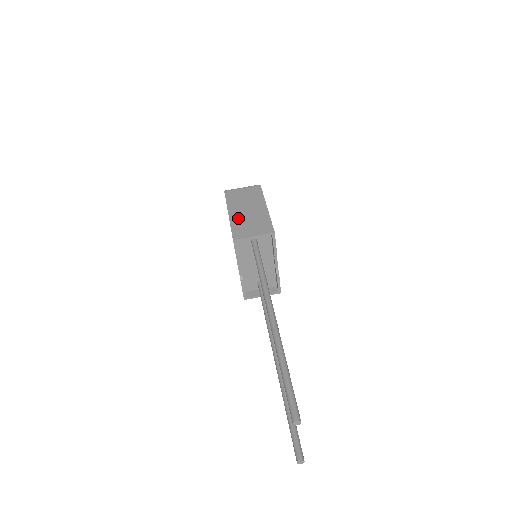
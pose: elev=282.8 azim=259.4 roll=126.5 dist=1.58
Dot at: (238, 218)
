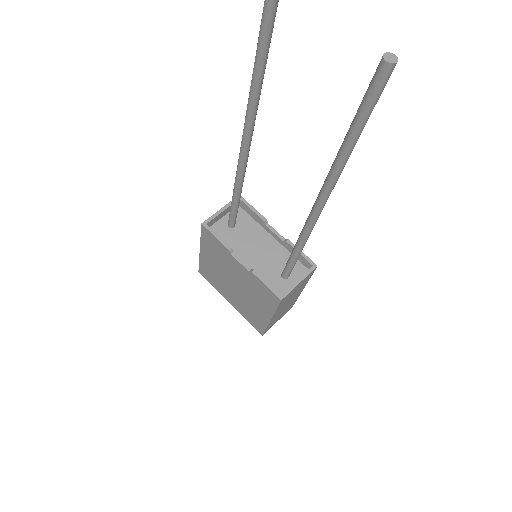
Dot at: occluded
